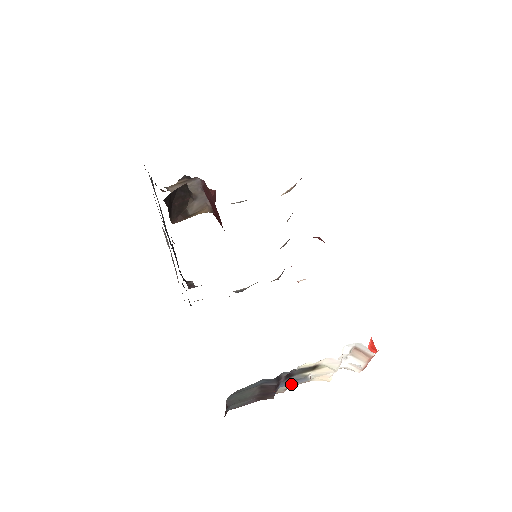
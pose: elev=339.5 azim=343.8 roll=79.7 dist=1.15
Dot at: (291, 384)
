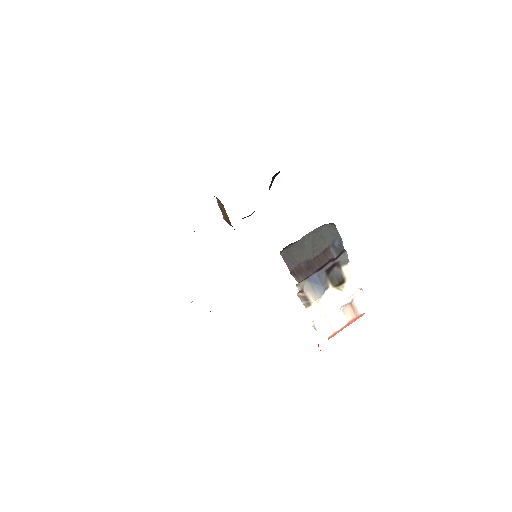
Dot at: (311, 287)
